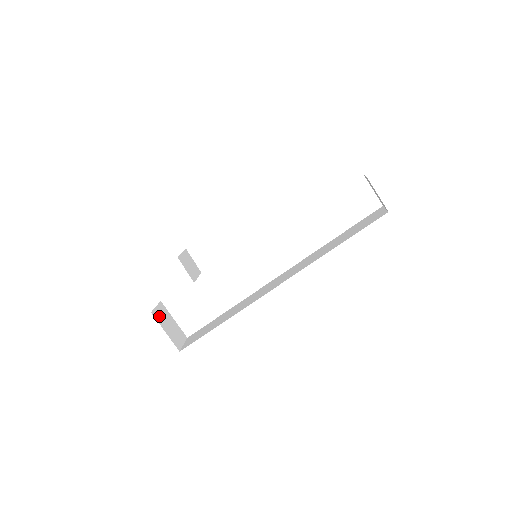
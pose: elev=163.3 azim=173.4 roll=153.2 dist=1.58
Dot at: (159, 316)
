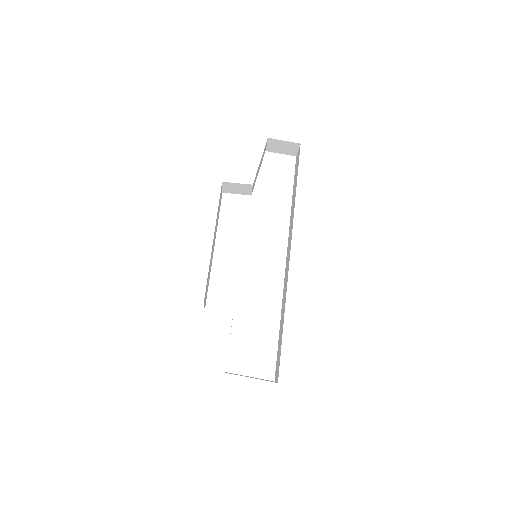
Dot at: occluded
